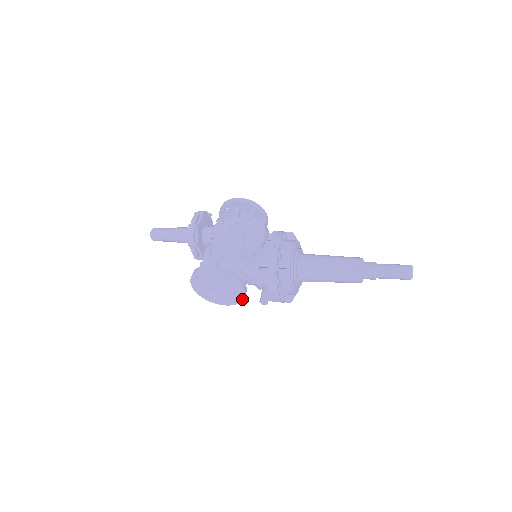
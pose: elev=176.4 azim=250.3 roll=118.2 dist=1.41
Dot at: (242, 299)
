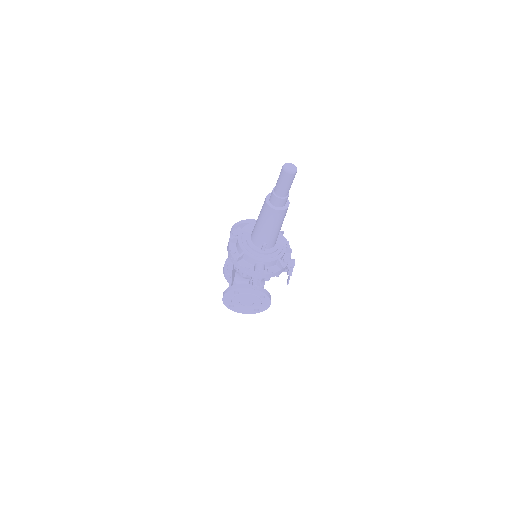
Dot at: (264, 294)
